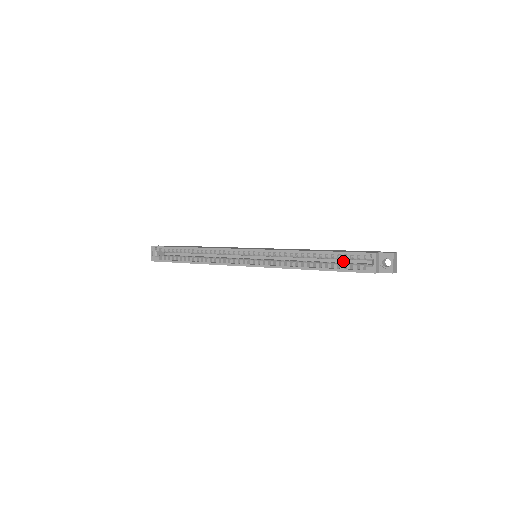
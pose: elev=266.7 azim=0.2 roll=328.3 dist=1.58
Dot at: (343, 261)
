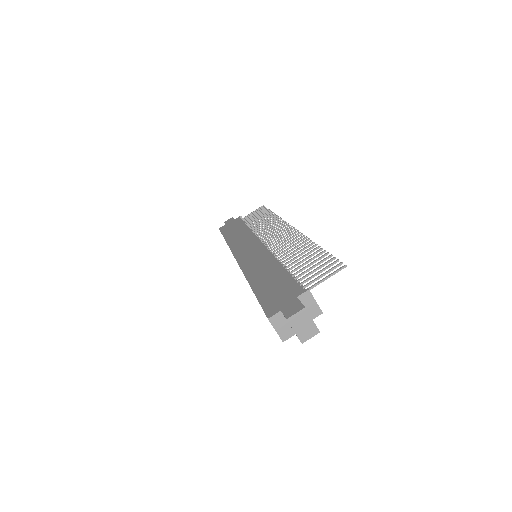
Dot at: occluded
